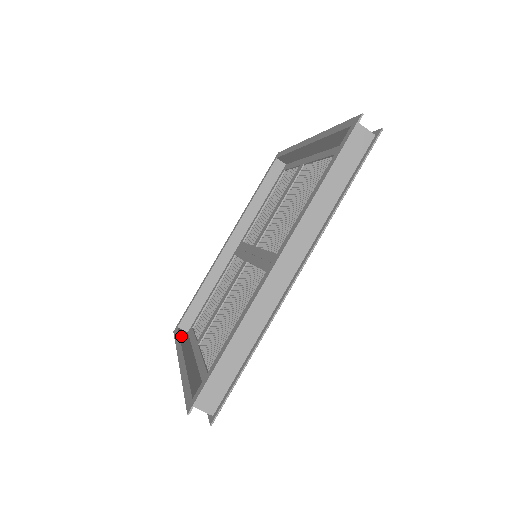
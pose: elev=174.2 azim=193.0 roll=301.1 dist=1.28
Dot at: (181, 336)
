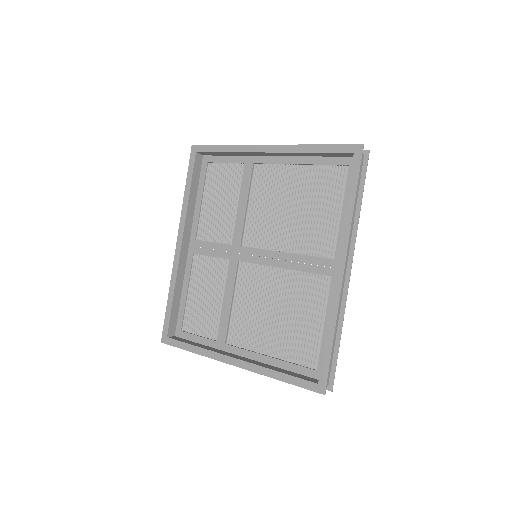
Dot at: (190, 343)
